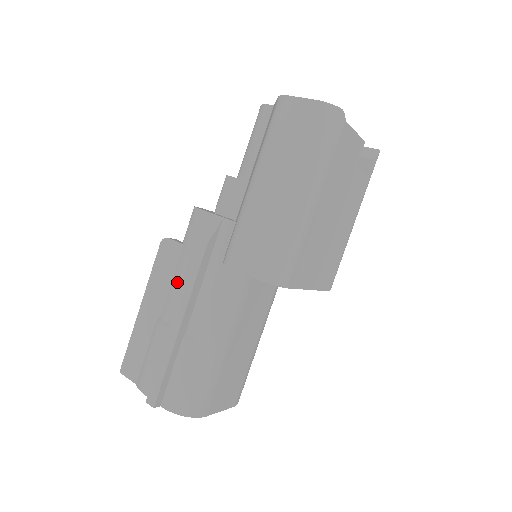
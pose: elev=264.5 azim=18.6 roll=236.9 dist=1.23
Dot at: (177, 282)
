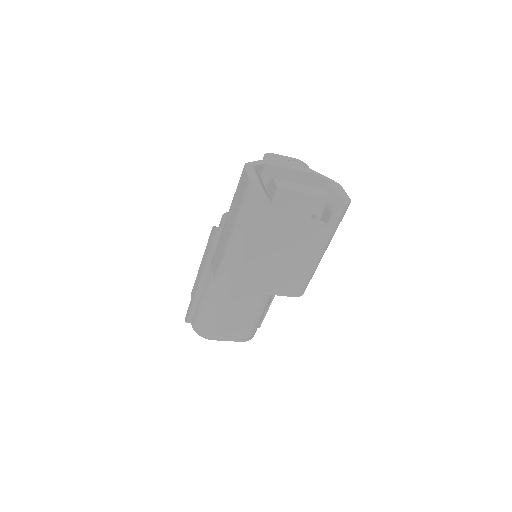
Dot at: occluded
